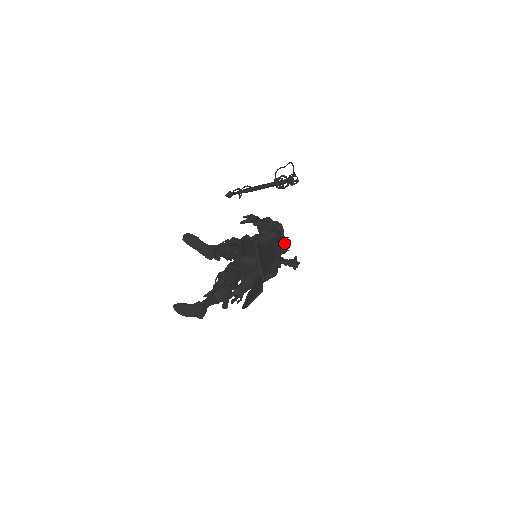
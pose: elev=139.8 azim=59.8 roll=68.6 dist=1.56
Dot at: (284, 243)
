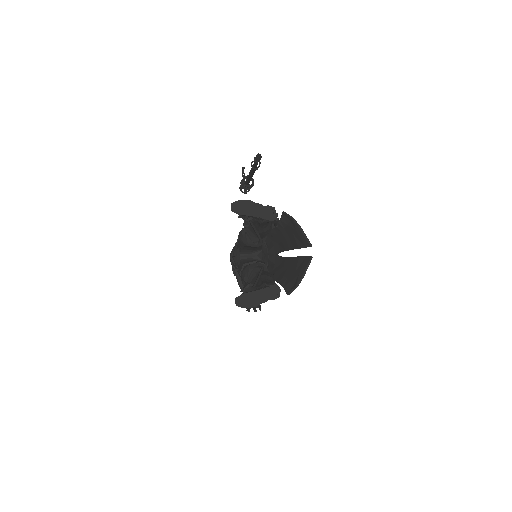
Dot at: occluded
